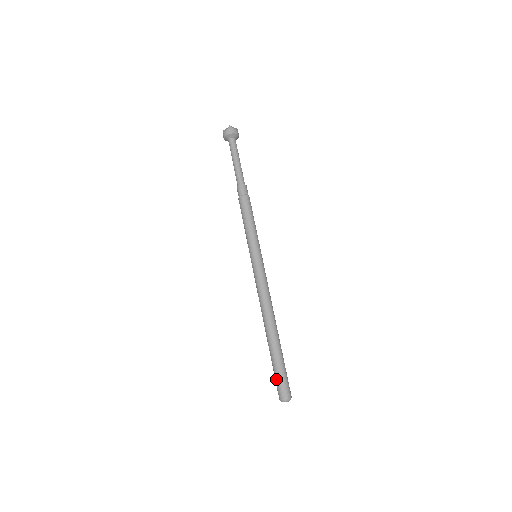
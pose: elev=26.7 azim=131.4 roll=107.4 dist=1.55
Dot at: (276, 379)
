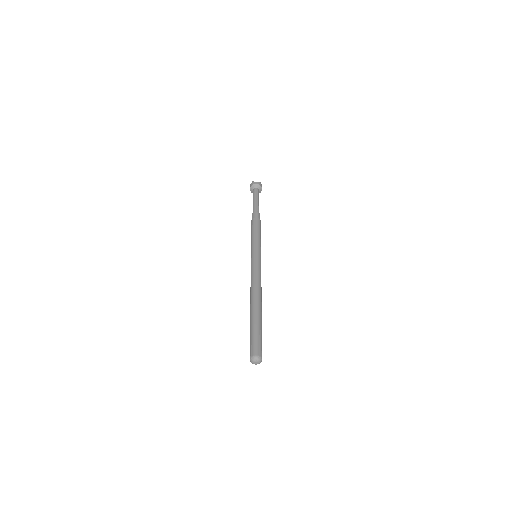
Dot at: (255, 339)
